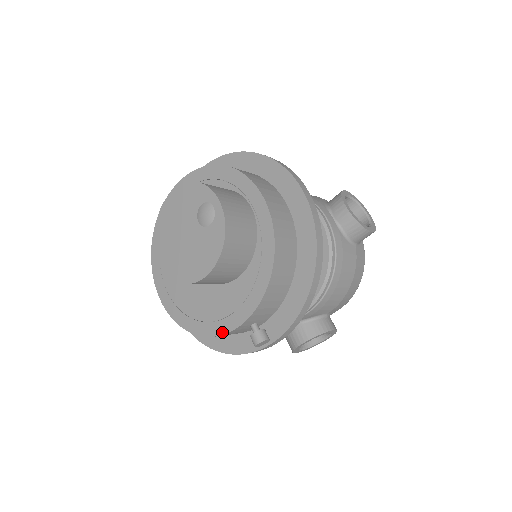
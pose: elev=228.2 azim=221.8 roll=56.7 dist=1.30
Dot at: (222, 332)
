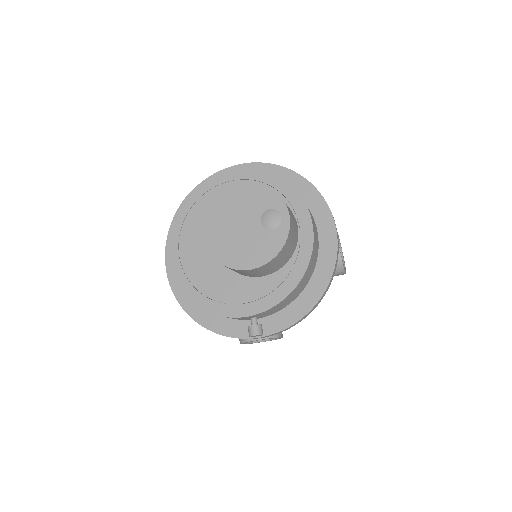
Dot at: (228, 315)
